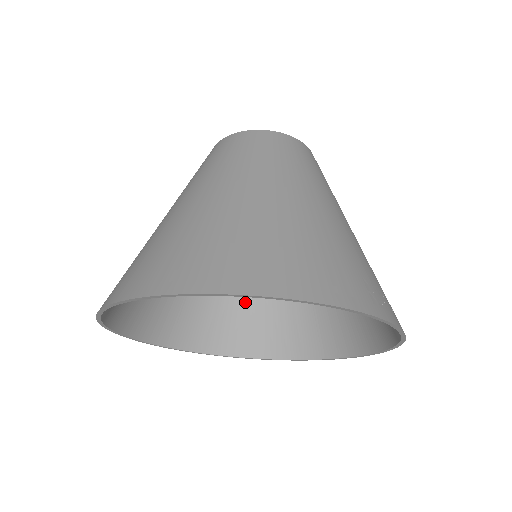
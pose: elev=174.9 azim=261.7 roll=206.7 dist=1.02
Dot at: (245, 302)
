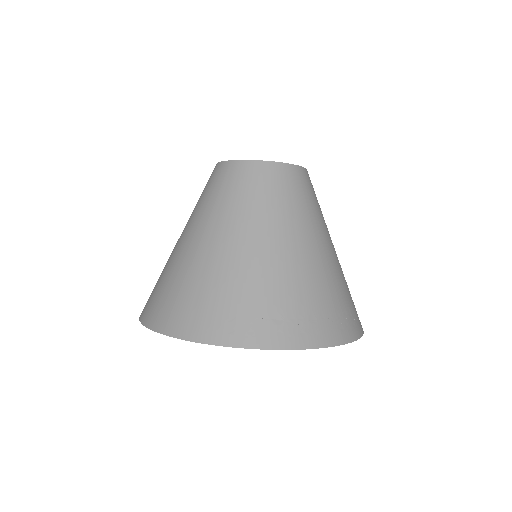
Dot at: occluded
